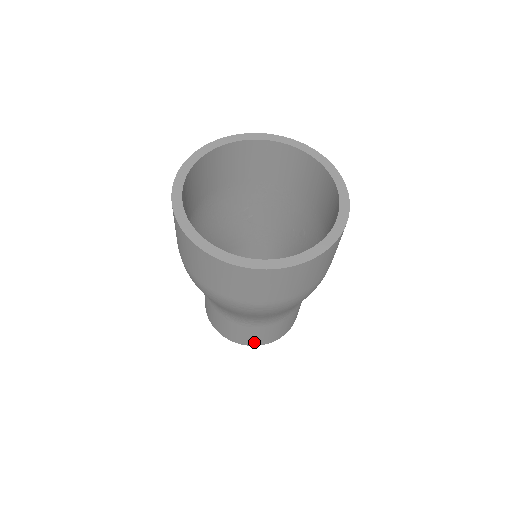
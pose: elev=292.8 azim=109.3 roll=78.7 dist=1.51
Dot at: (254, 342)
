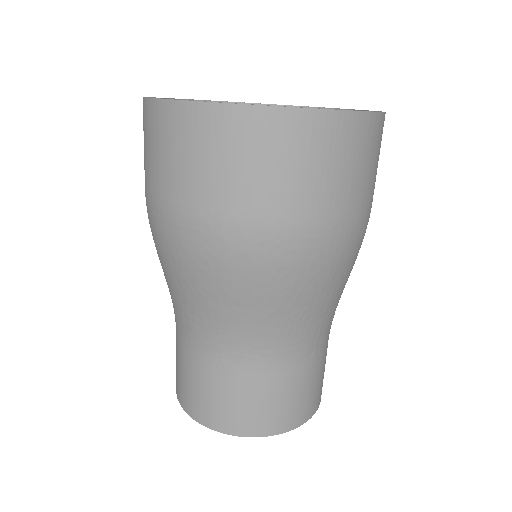
Dot at: (269, 424)
